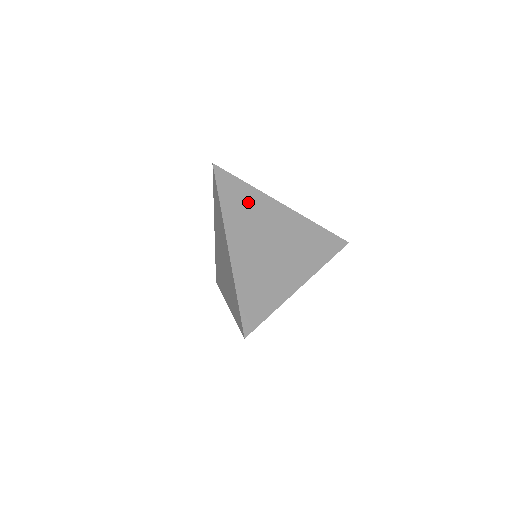
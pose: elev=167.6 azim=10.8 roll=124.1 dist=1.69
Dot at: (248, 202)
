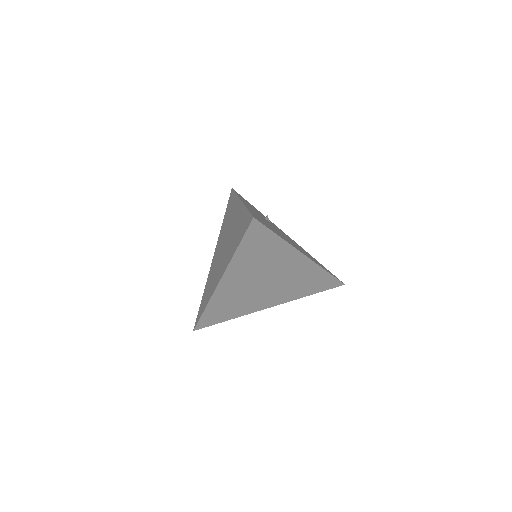
Dot at: (267, 252)
